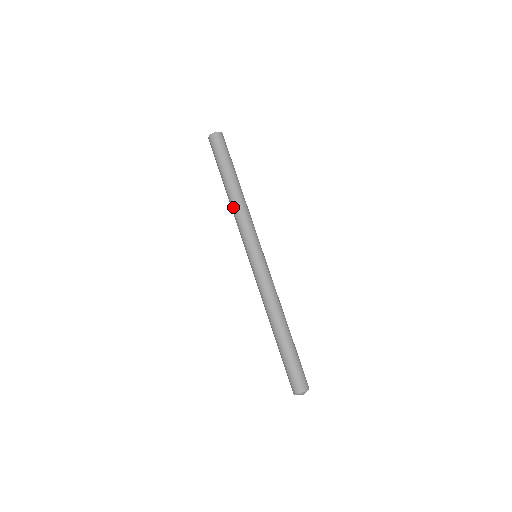
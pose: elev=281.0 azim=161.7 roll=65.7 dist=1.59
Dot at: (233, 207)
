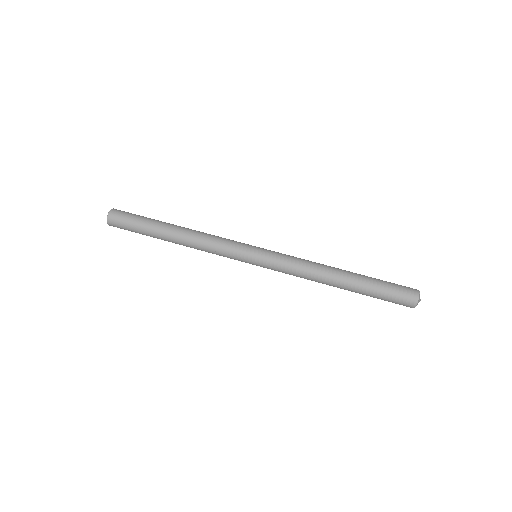
Dot at: (194, 242)
